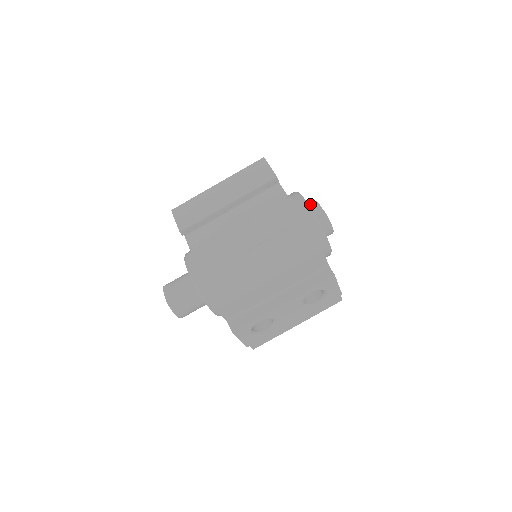
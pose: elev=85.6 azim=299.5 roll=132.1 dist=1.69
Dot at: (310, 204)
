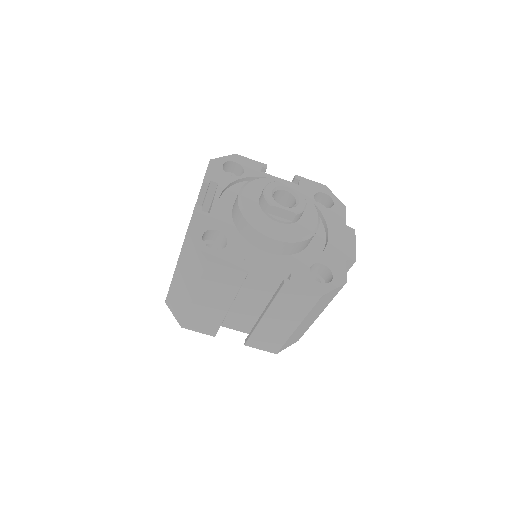
Dot at: (269, 212)
